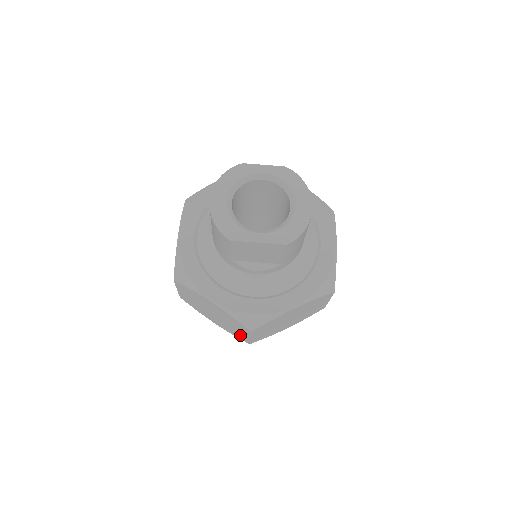
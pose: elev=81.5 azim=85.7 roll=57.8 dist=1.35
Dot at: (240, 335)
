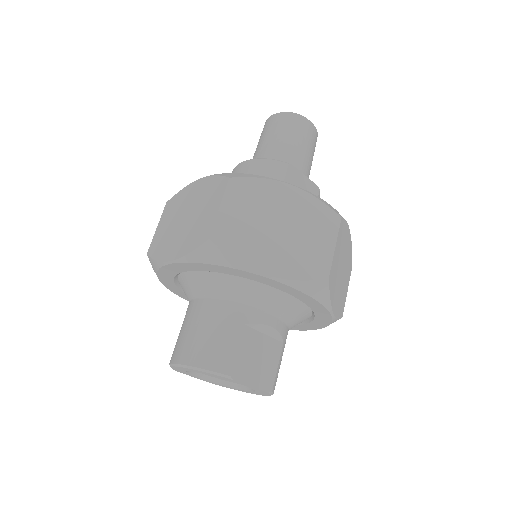
Dot at: occluded
